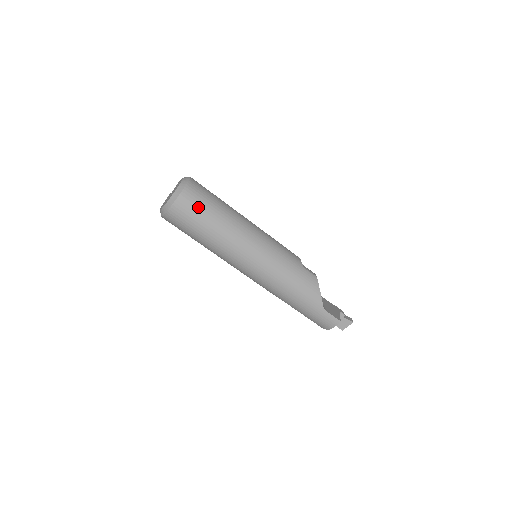
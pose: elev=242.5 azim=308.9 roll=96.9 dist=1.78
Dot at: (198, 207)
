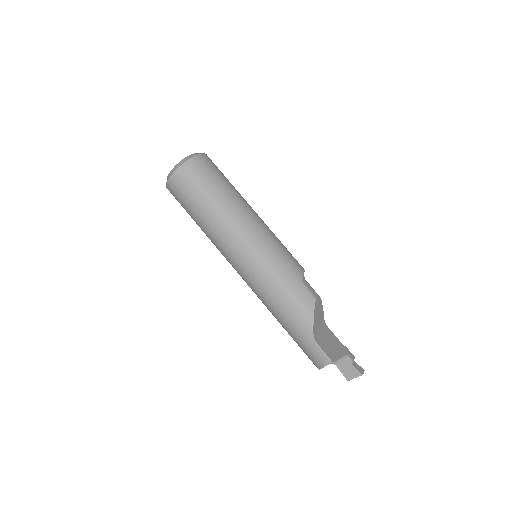
Dot at: (196, 183)
